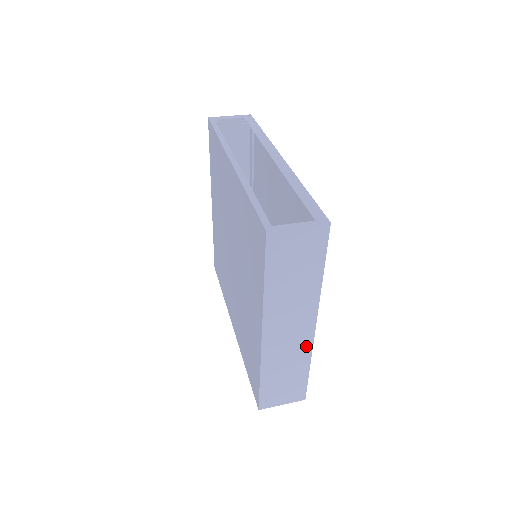
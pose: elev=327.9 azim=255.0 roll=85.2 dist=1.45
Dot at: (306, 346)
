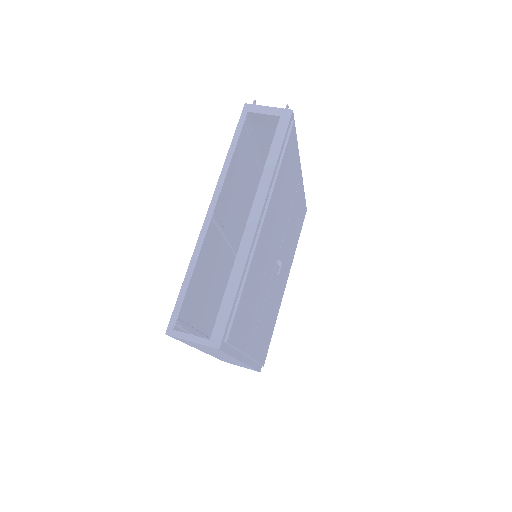
Dot at: (243, 364)
